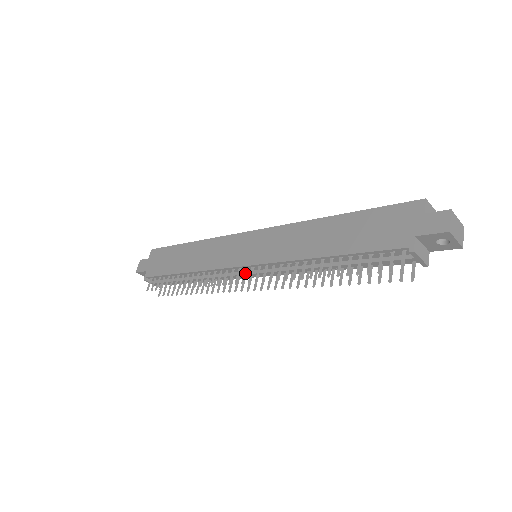
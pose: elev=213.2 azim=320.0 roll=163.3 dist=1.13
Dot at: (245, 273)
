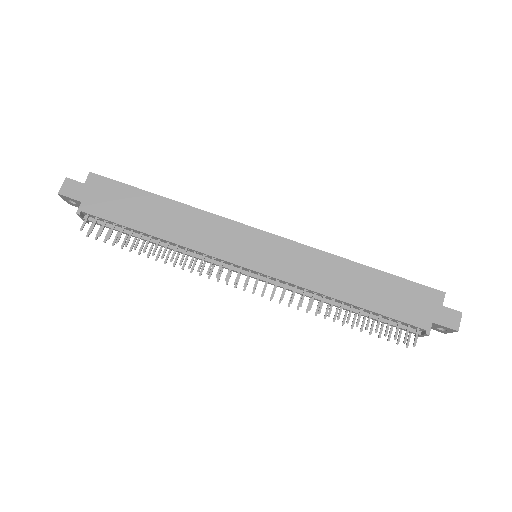
Dot at: occluded
